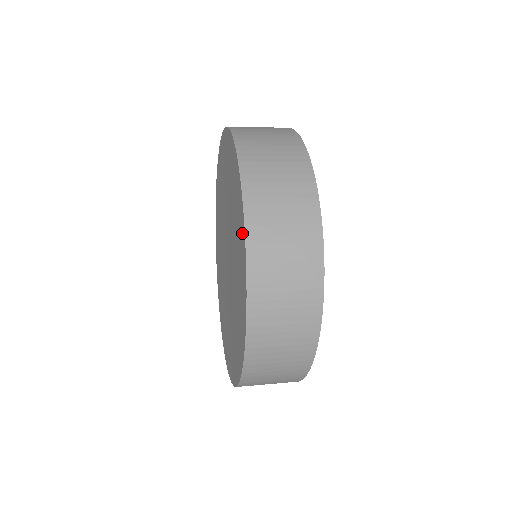
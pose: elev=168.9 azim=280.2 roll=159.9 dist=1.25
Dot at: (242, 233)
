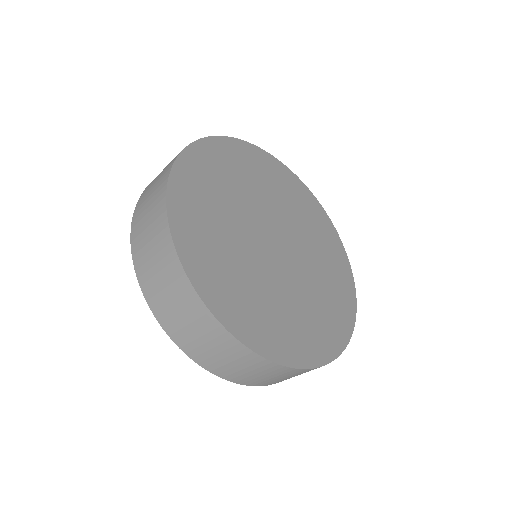
Dot at: occluded
